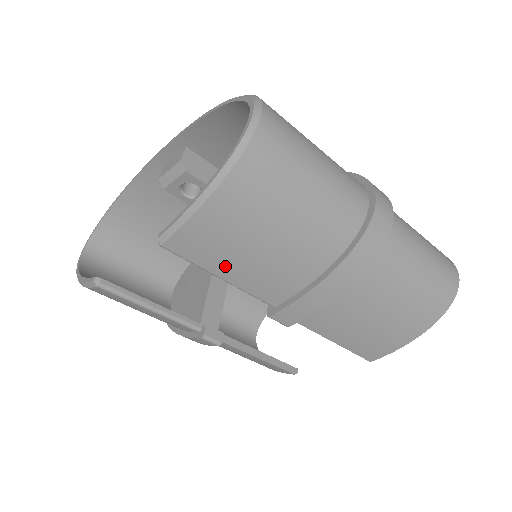
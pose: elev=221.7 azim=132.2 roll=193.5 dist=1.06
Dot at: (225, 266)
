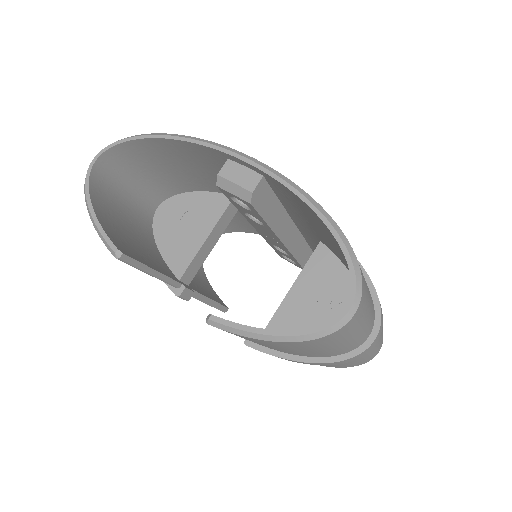
Dot at: (244, 338)
